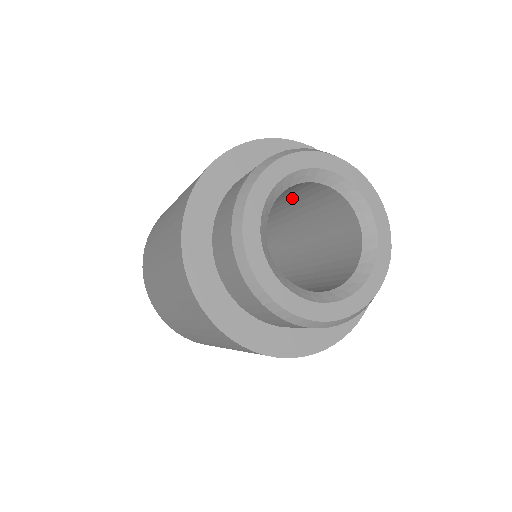
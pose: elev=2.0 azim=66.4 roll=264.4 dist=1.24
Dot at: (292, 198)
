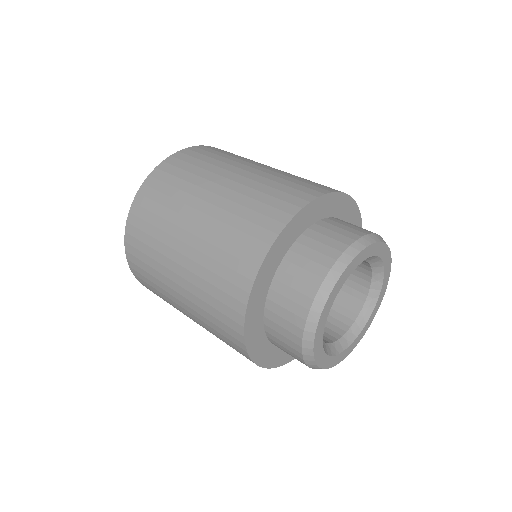
Dot at: occluded
